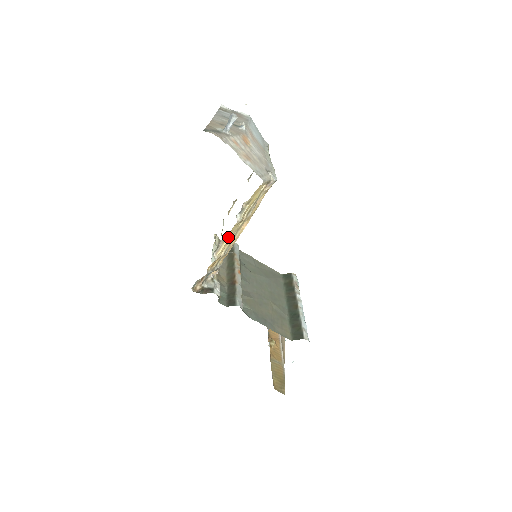
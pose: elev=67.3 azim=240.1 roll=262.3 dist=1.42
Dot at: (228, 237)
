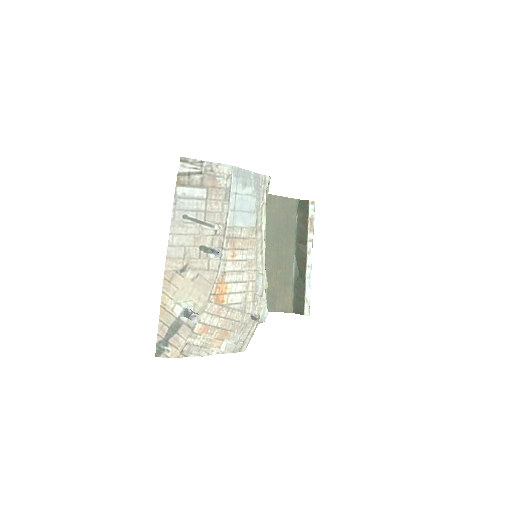
Dot at: occluded
